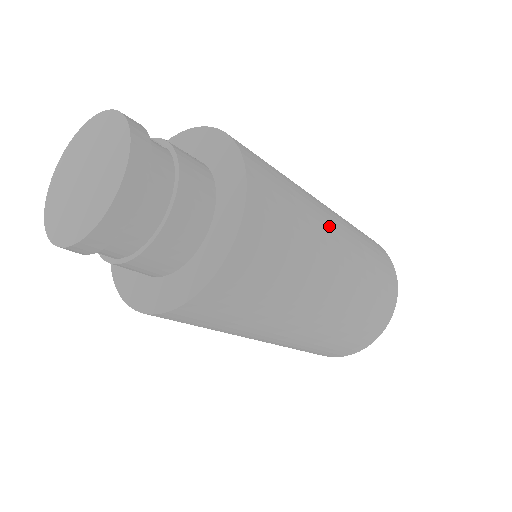
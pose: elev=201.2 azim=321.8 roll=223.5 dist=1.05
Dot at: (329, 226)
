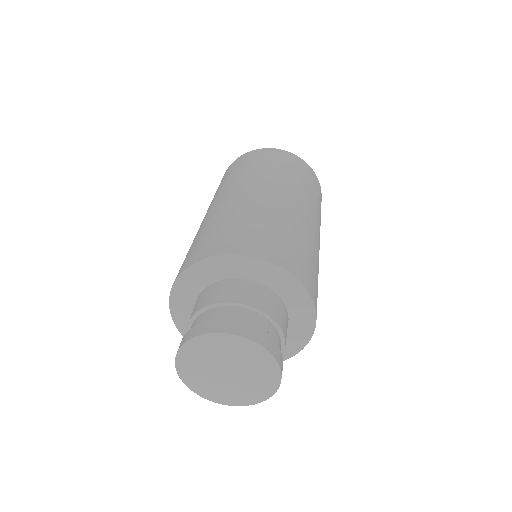
Dot at: (317, 238)
